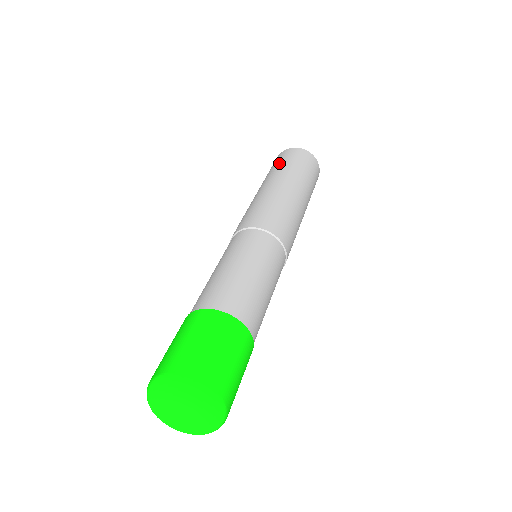
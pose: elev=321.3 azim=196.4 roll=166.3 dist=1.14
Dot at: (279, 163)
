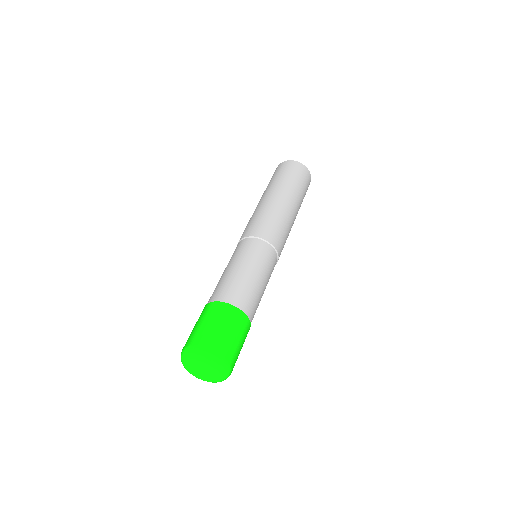
Dot at: (275, 177)
